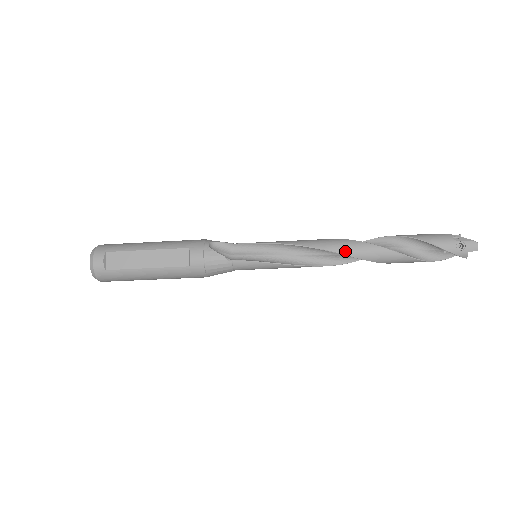
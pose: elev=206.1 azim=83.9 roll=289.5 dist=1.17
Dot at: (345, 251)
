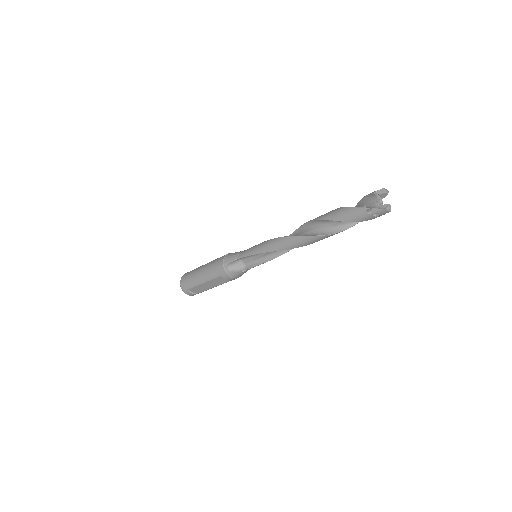
Dot at: (302, 246)
